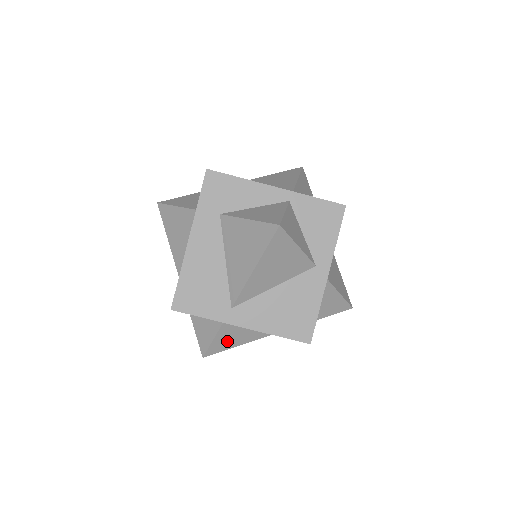
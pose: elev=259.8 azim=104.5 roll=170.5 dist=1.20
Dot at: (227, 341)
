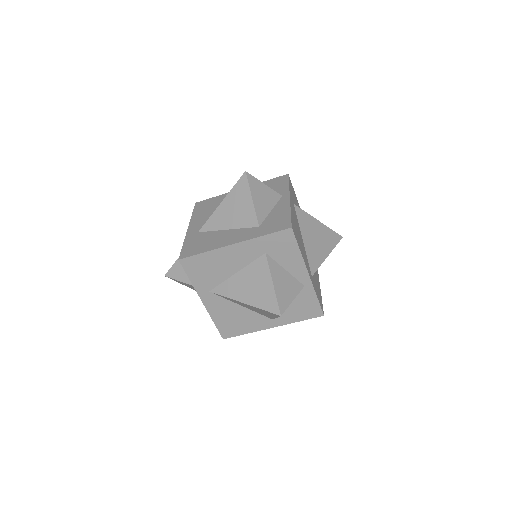
Dot at: (187, 285)
